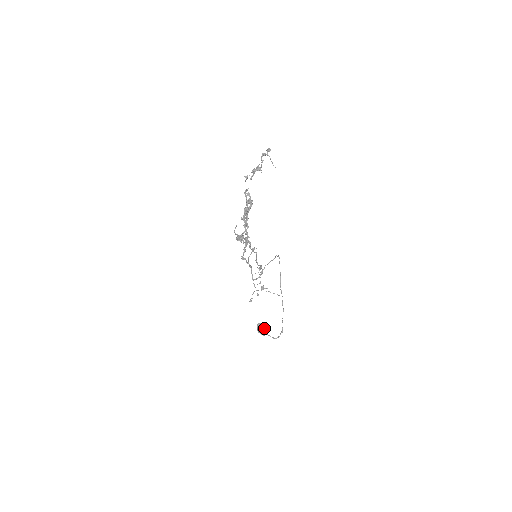
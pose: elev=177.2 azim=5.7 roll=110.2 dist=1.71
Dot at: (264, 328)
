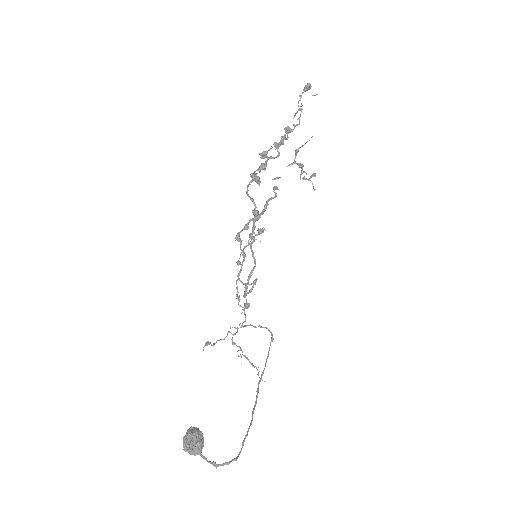
Dot at: (202, 434)
